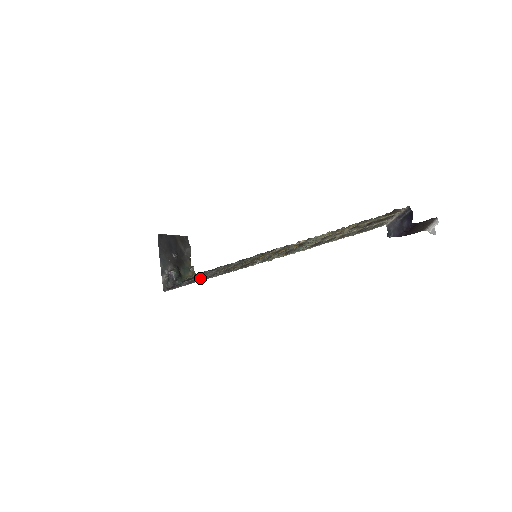
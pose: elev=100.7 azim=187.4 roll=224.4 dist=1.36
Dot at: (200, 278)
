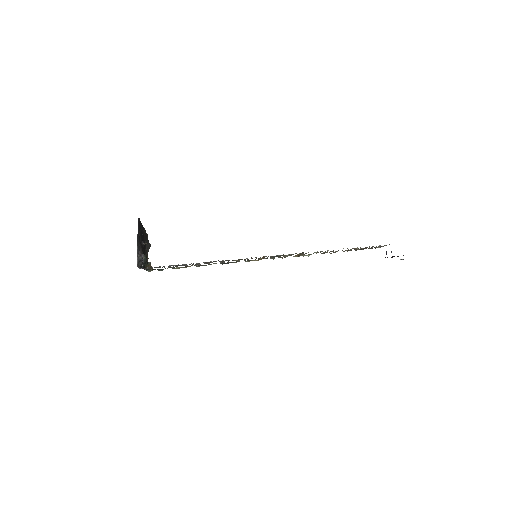
Dot at: occluded
